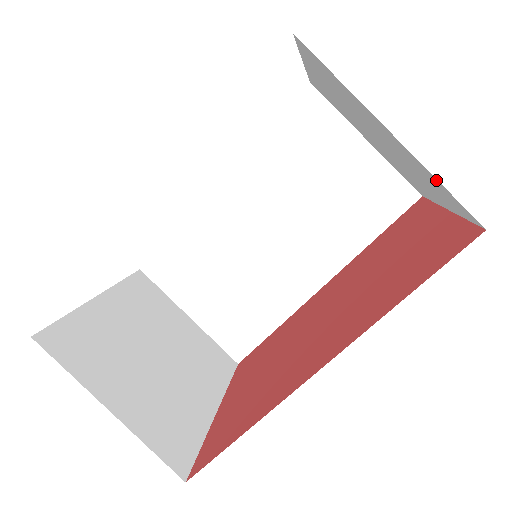
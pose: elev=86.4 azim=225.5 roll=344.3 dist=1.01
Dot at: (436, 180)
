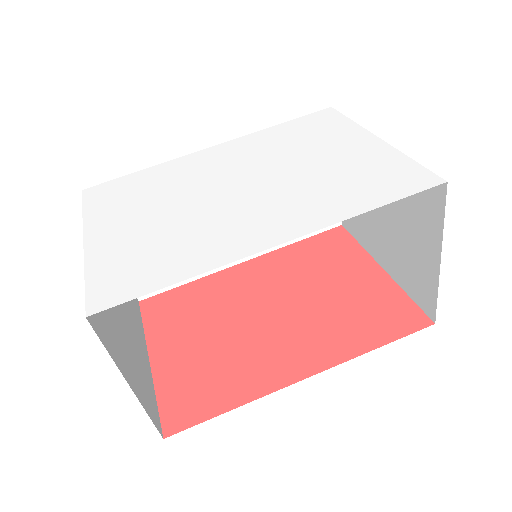
Dot at: (435, 291)
